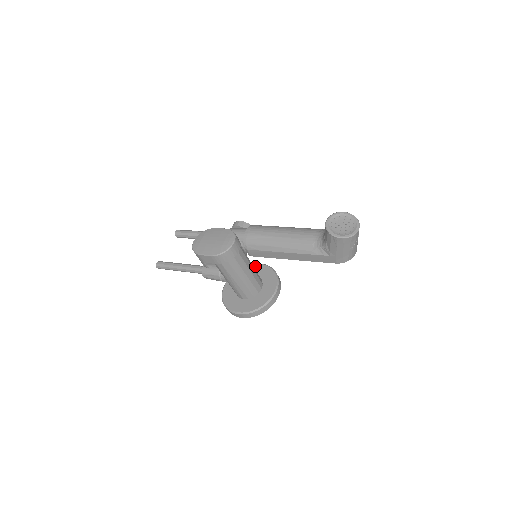
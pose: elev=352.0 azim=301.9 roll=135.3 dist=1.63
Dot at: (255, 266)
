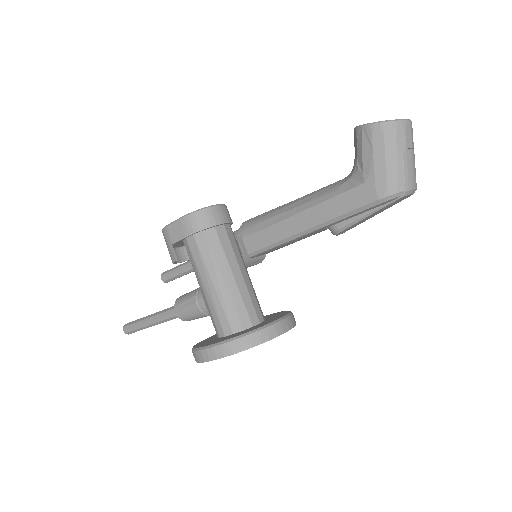
Dot at: occluded
